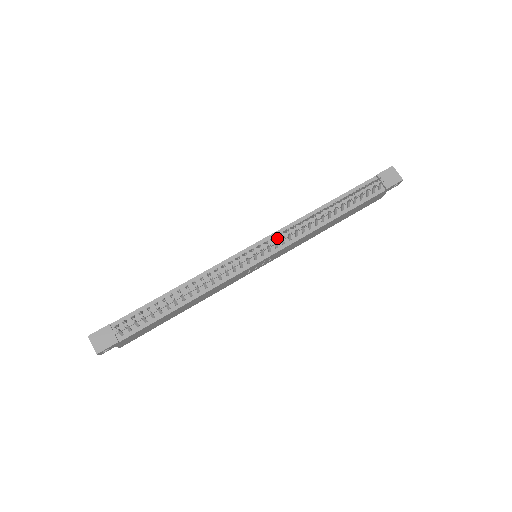
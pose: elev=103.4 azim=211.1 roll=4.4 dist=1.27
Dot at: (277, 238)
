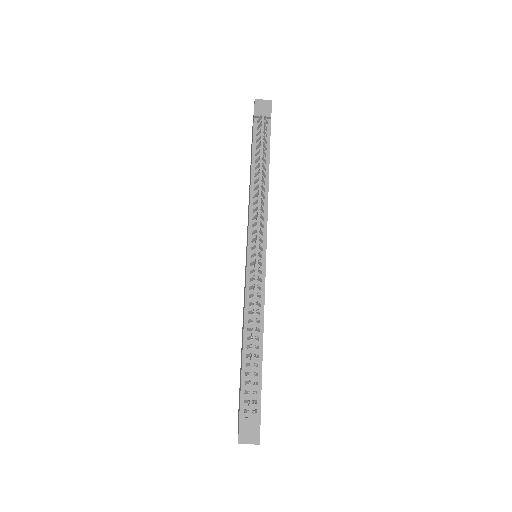
Dot at: occluded
